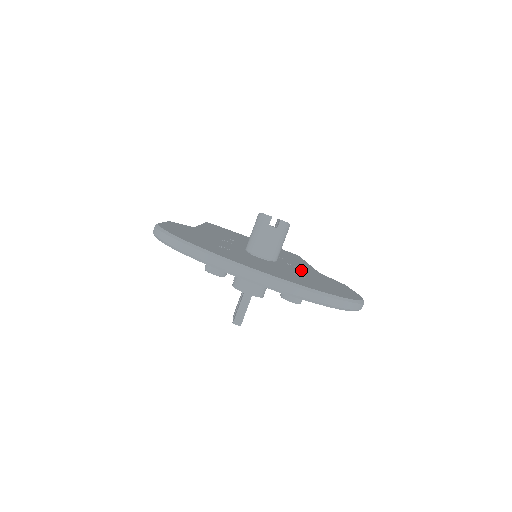
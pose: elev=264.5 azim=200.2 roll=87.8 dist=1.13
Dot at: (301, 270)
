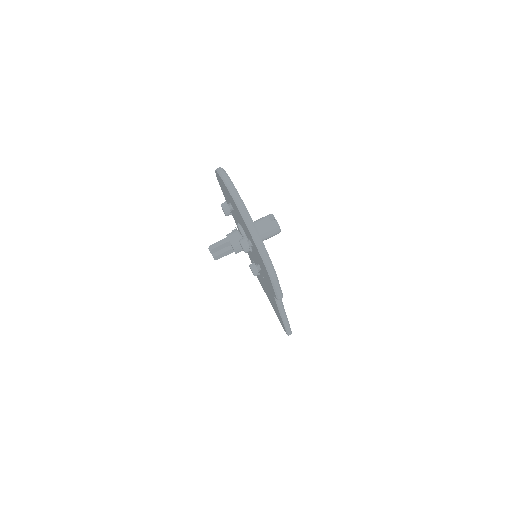
Dot at: occluded
